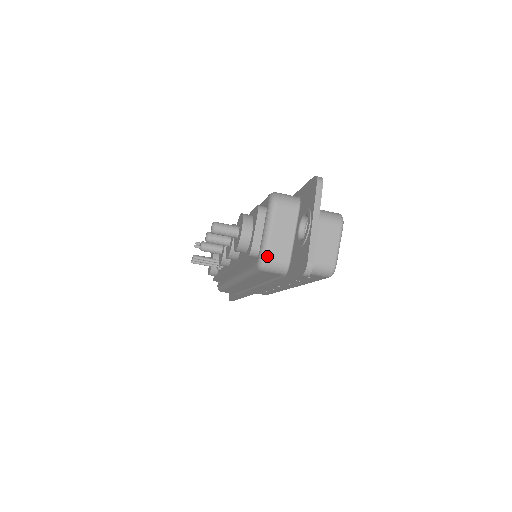
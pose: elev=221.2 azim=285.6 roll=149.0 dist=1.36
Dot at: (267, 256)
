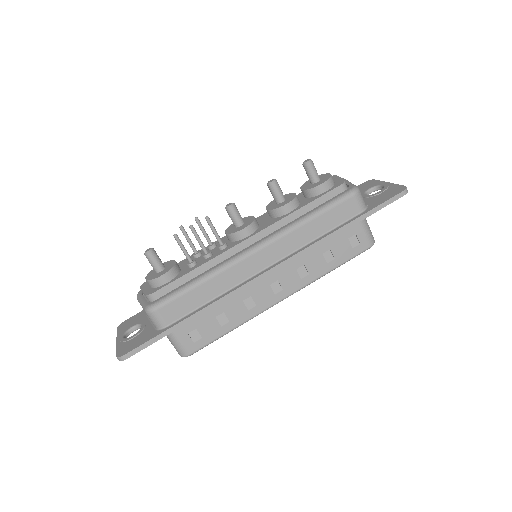
Dot at: occluded
